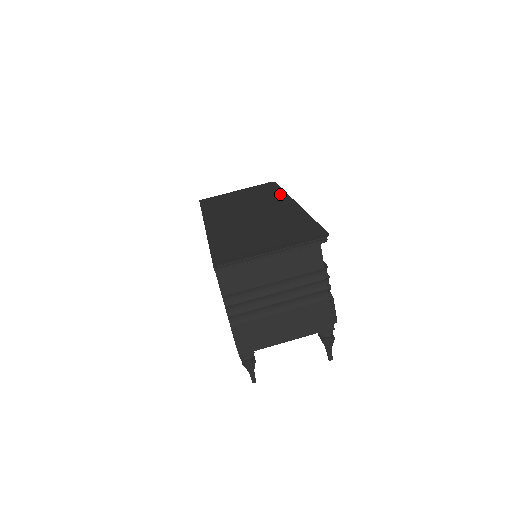
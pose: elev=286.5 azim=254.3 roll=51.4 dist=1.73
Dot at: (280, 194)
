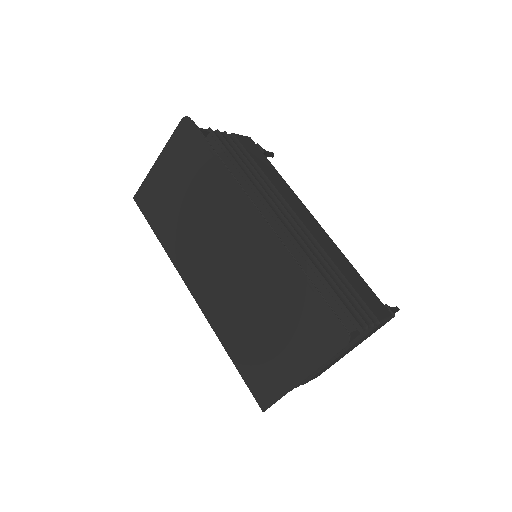
Dot at: (222, 177)
